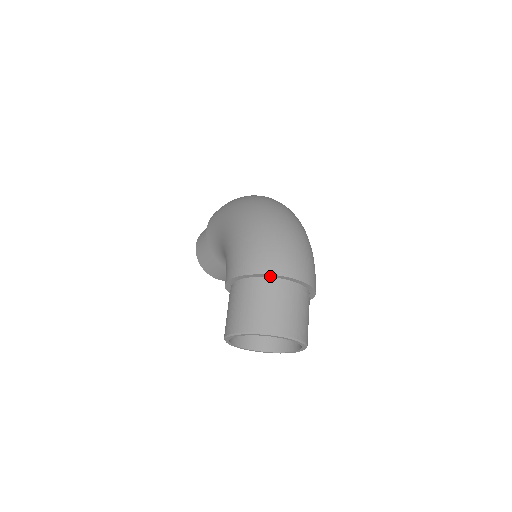
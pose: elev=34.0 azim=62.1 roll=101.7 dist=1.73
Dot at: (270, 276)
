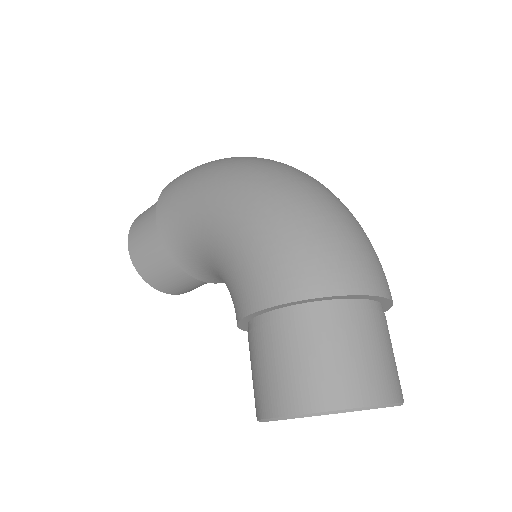
Dot at: (343, 297)
